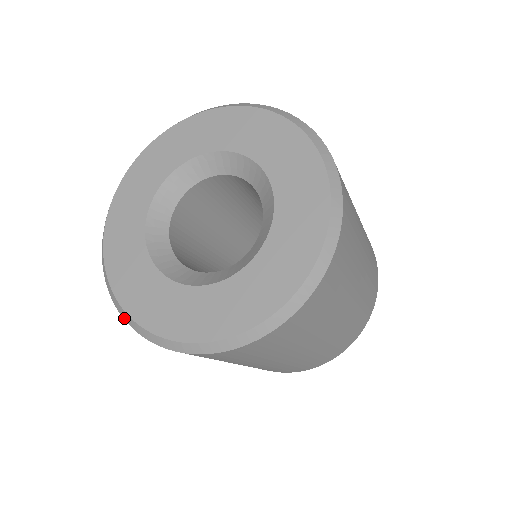
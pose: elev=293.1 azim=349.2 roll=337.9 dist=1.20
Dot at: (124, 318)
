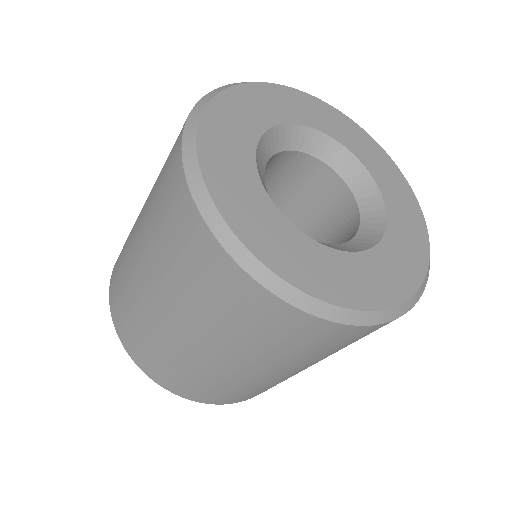
Dot at: (259, 279)
